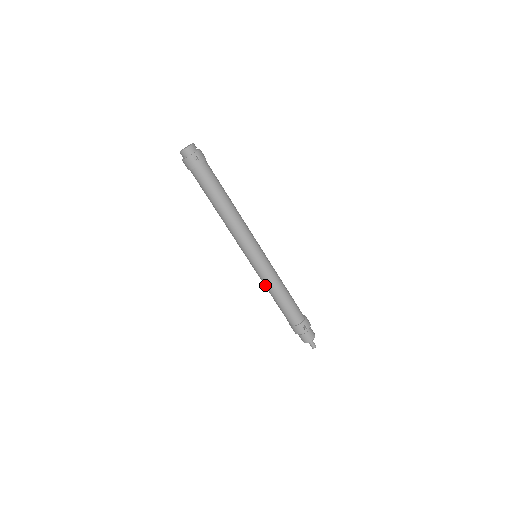
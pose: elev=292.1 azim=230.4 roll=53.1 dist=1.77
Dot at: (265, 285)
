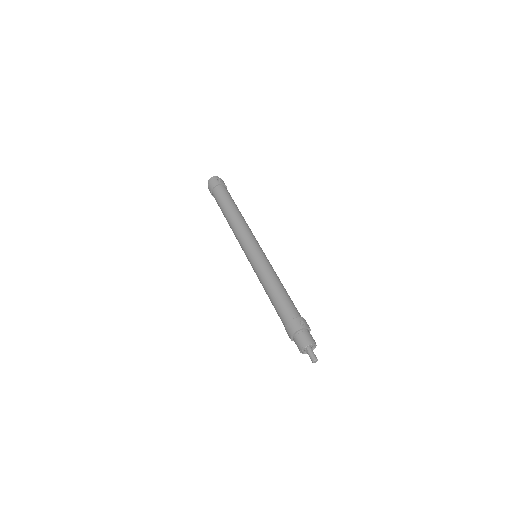
Dot at: (261, 278)
